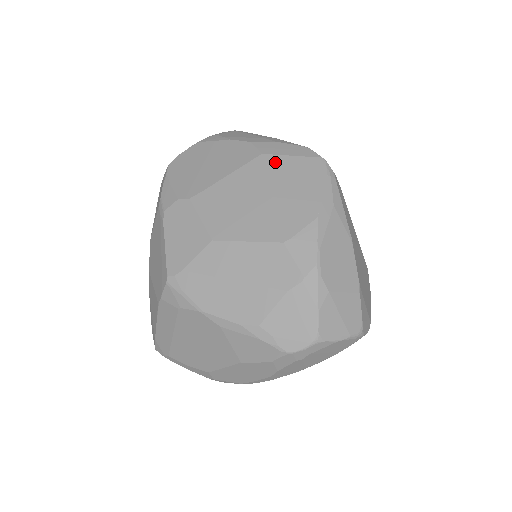
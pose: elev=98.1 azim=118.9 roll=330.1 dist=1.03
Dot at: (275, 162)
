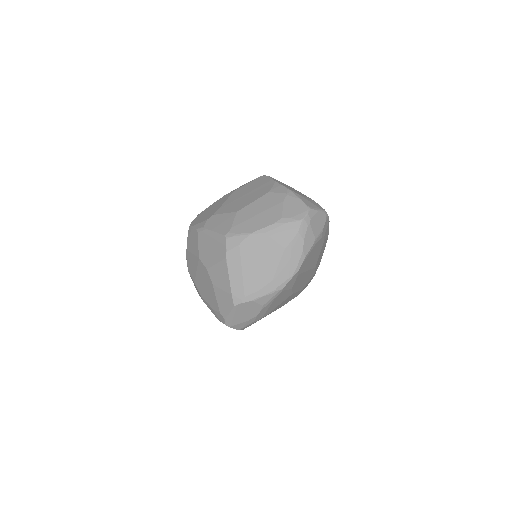
Dot at: (243, 188)
